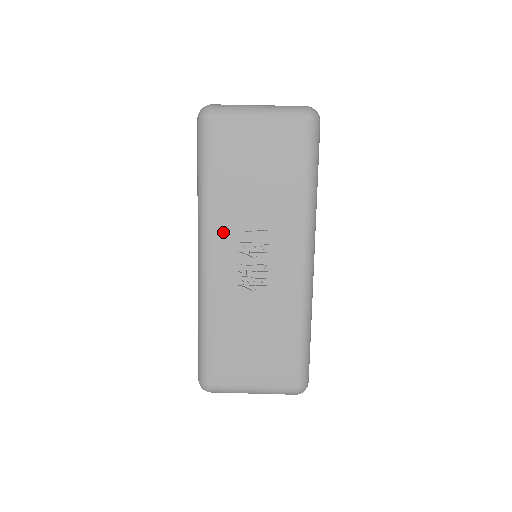
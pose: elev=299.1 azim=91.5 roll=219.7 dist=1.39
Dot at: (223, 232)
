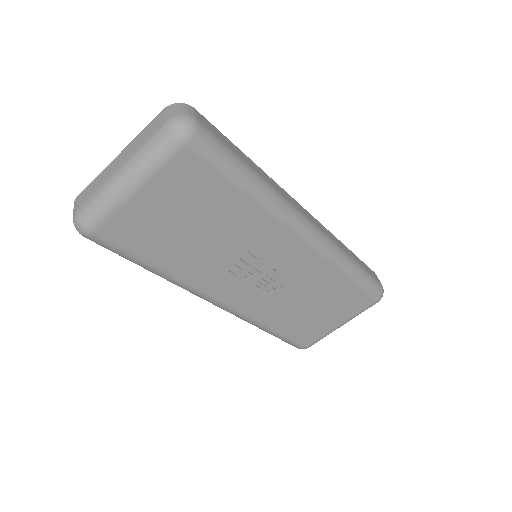
Dot at: (213, 283)
